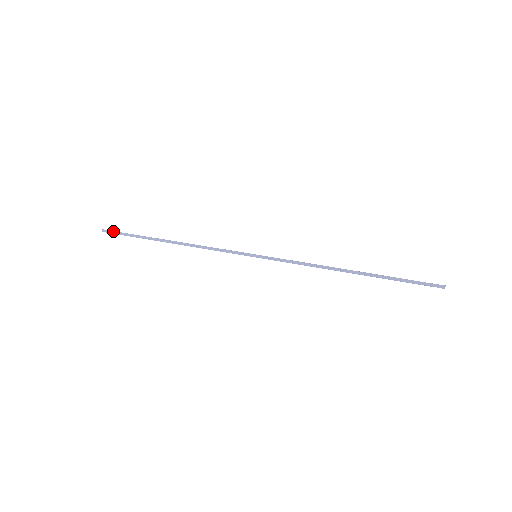
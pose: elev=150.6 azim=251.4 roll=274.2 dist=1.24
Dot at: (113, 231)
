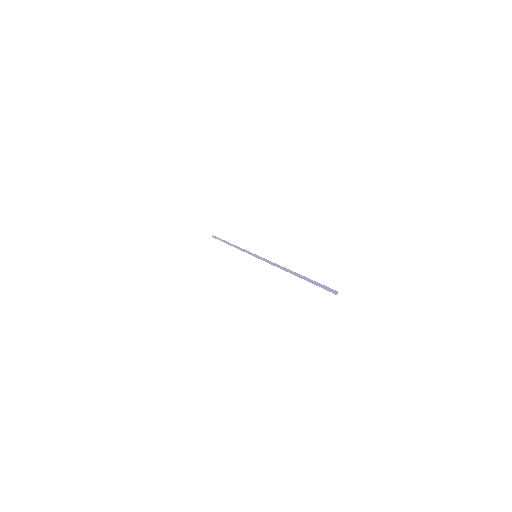
Dot at: (215, 236)
